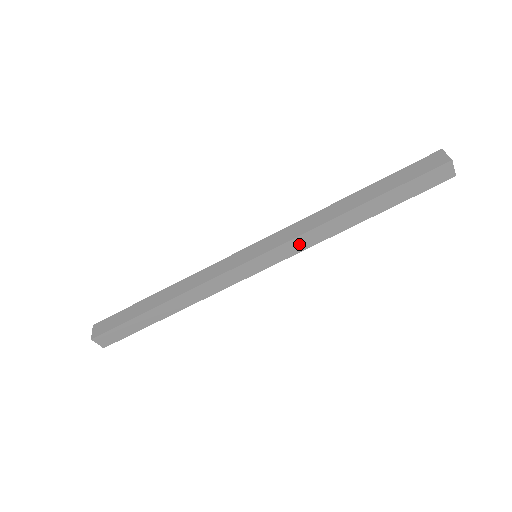
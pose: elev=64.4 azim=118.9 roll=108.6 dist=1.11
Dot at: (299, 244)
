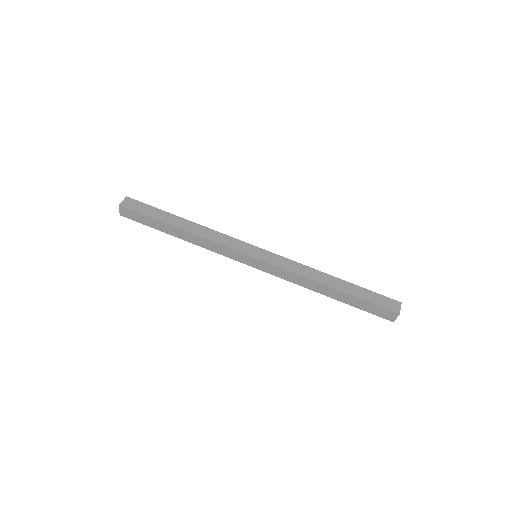
Dot at: (284, 274)
